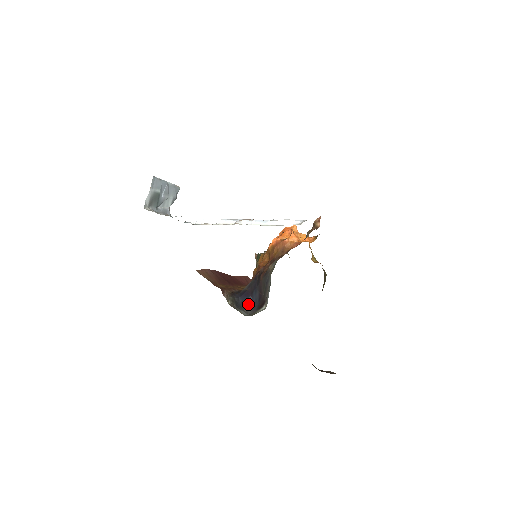
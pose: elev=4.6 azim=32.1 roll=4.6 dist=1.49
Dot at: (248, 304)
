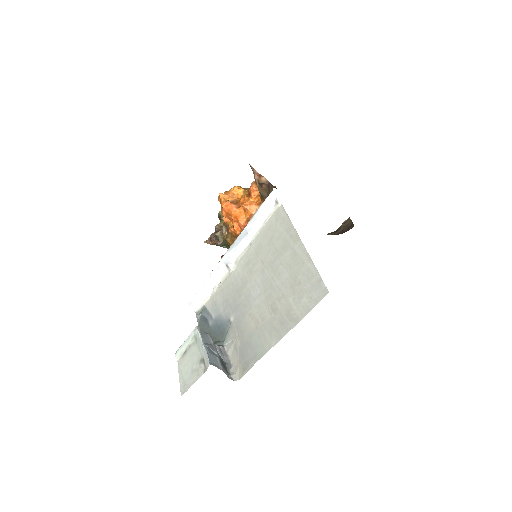
Dot at: occluded
